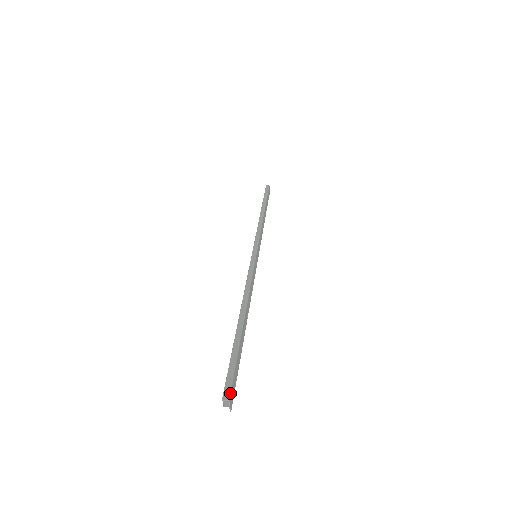
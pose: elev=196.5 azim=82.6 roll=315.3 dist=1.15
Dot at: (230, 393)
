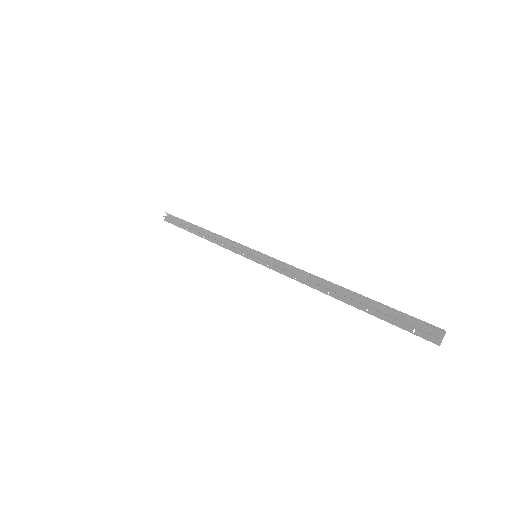
Dot at: (438, 327)
